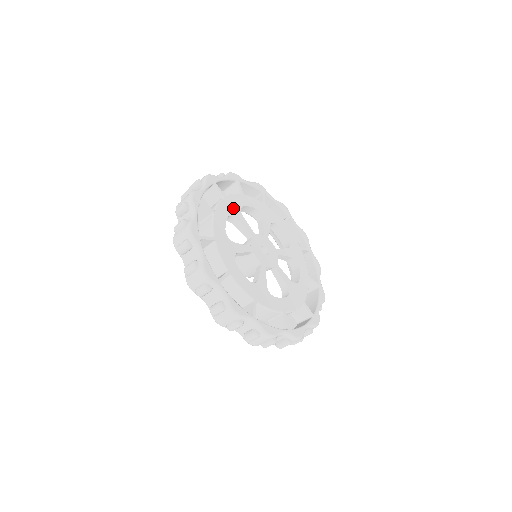
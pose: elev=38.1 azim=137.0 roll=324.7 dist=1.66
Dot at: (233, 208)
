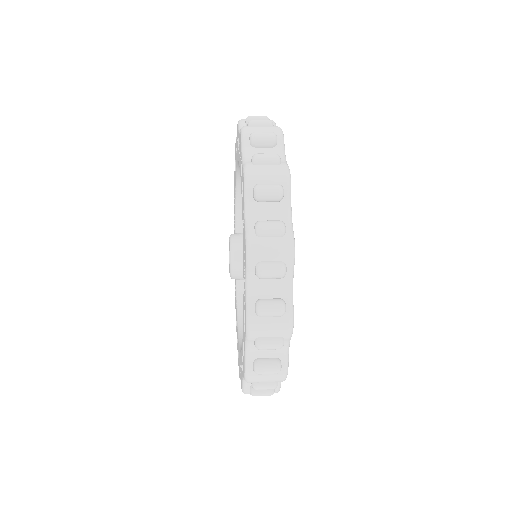
Dot at: occluded
